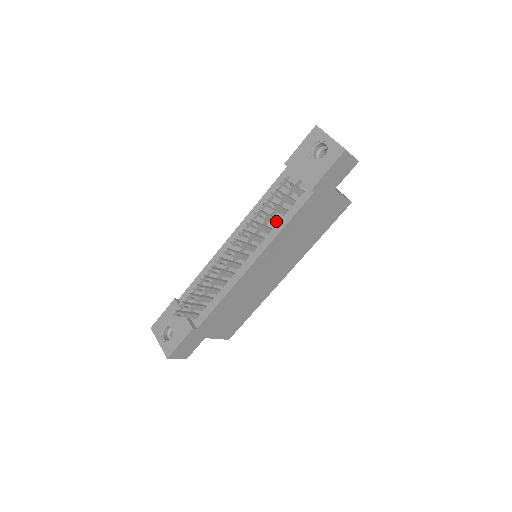
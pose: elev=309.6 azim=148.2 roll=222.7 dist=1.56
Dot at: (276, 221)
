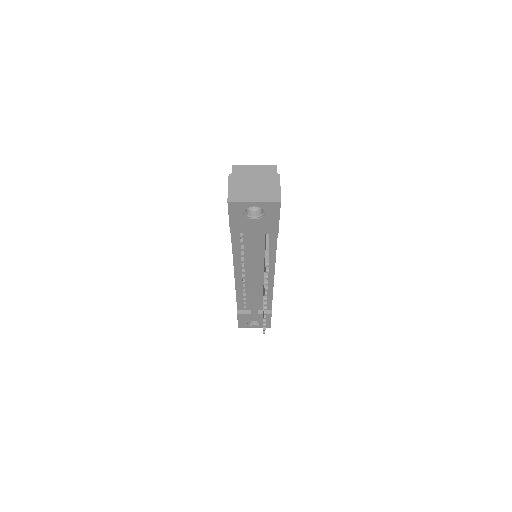
Dot at: occluded
